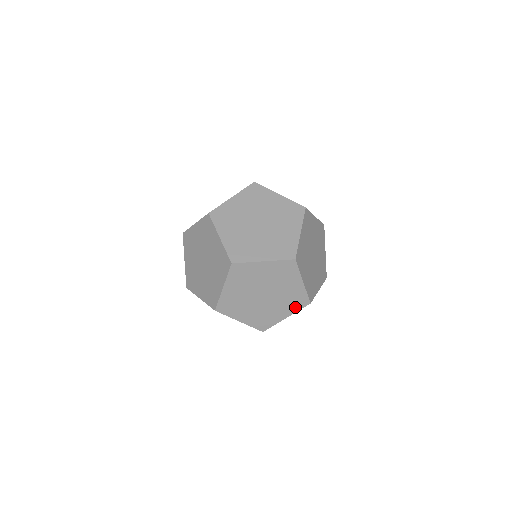
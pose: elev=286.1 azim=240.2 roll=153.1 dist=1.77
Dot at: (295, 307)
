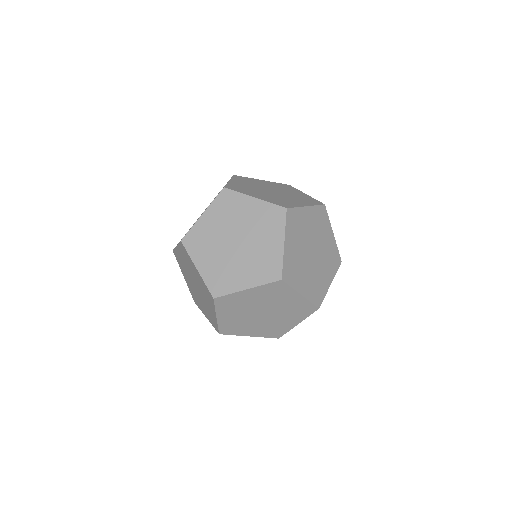
Dot at: (303, 315)
